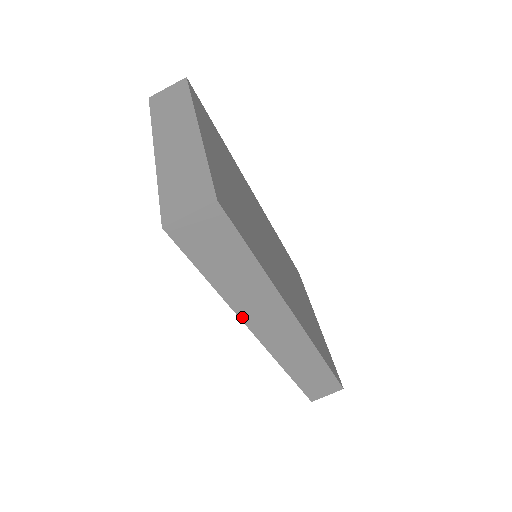
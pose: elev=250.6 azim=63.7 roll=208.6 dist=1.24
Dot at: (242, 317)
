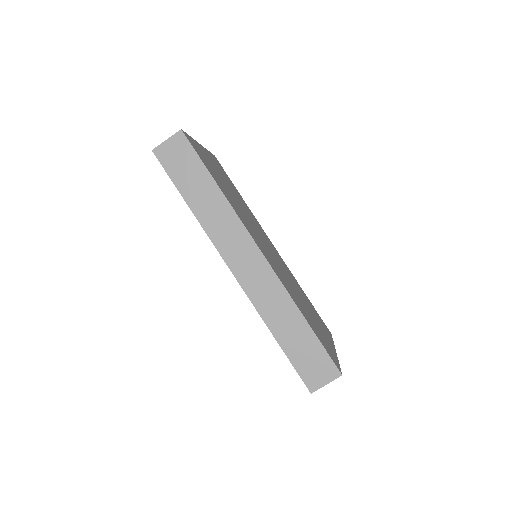
Dot at: (213, 241)
